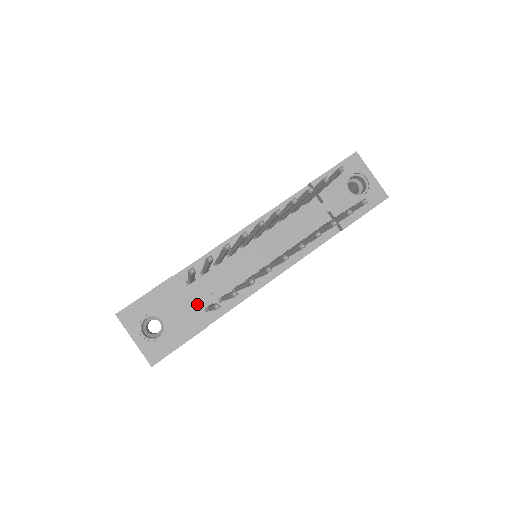
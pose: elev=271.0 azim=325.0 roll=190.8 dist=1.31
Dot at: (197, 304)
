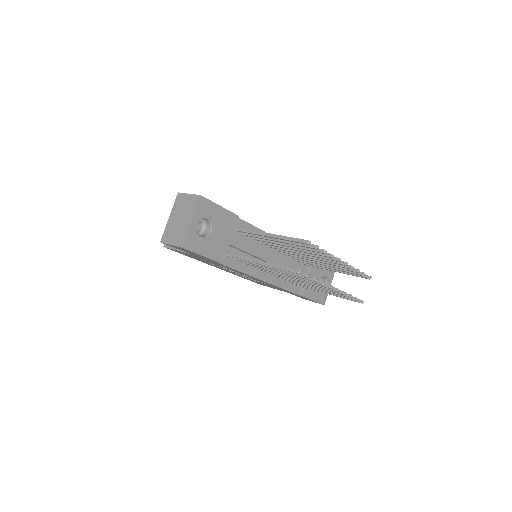
Dot at: occluded
